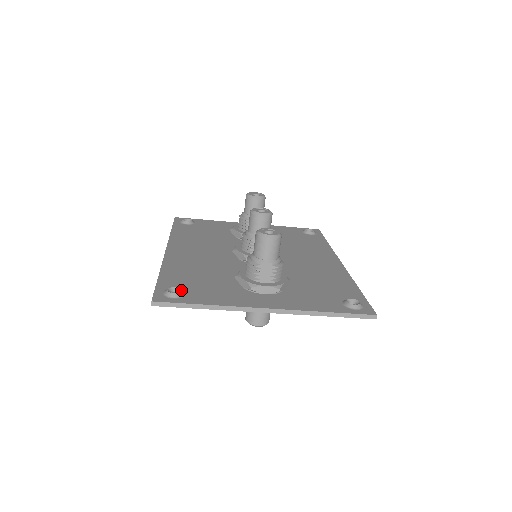
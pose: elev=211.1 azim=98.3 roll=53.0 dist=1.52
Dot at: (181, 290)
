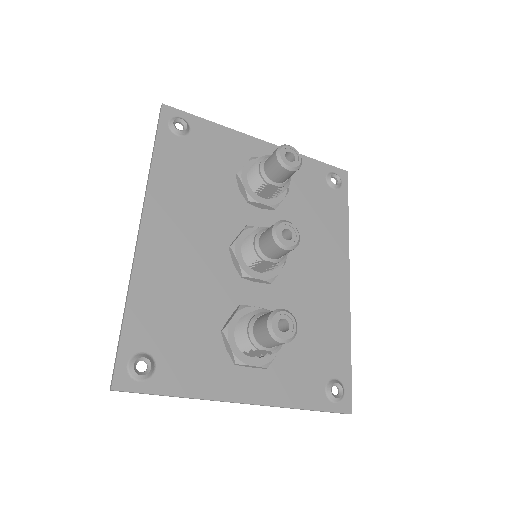
Dot at: (151, 366)
